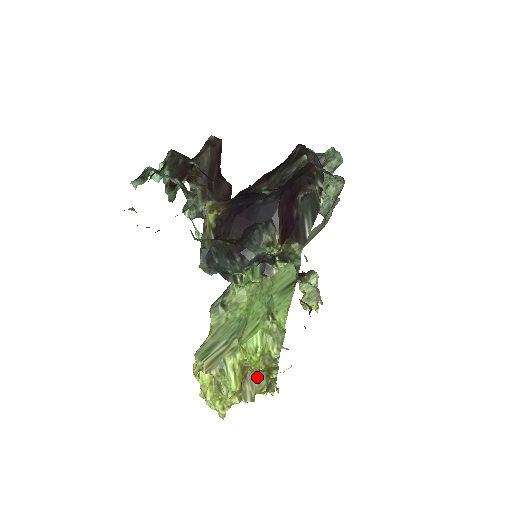
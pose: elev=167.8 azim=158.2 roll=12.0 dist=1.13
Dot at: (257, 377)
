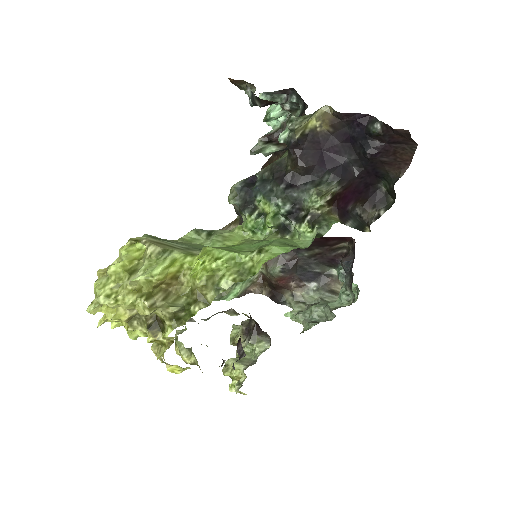
Dot at: (177, 298)
